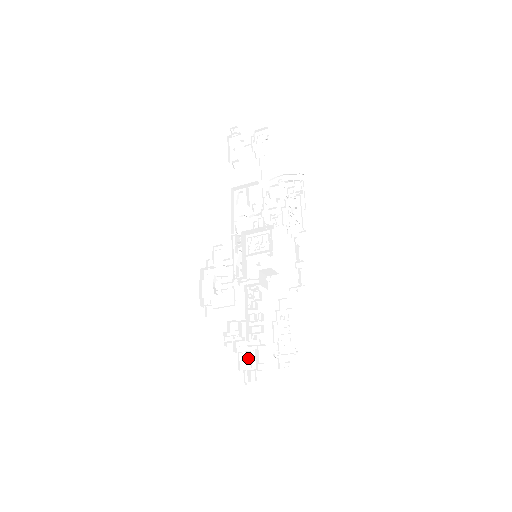
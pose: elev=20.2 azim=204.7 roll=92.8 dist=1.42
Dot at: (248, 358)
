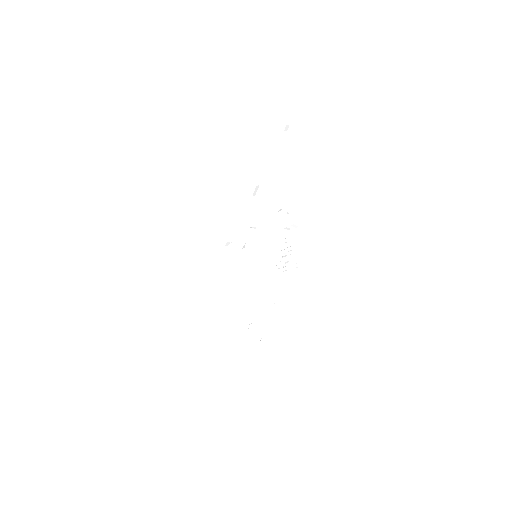
Dot at: occluded
